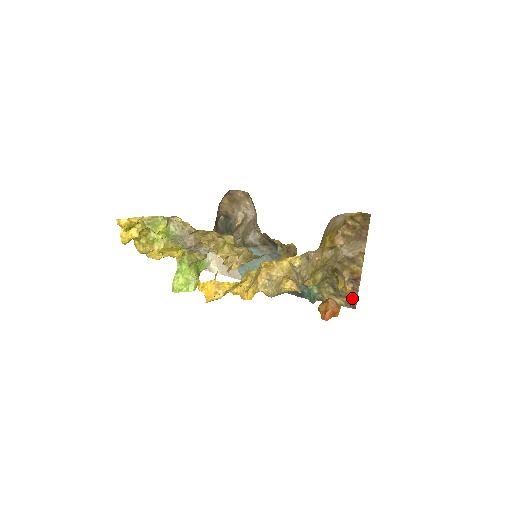
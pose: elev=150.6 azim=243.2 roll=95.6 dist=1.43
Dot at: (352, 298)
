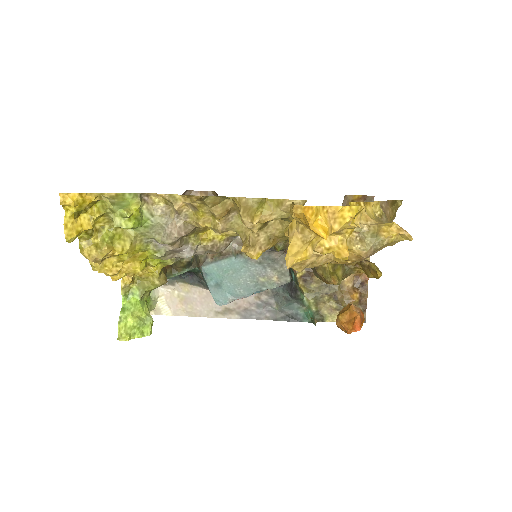
Dot at: occluded
